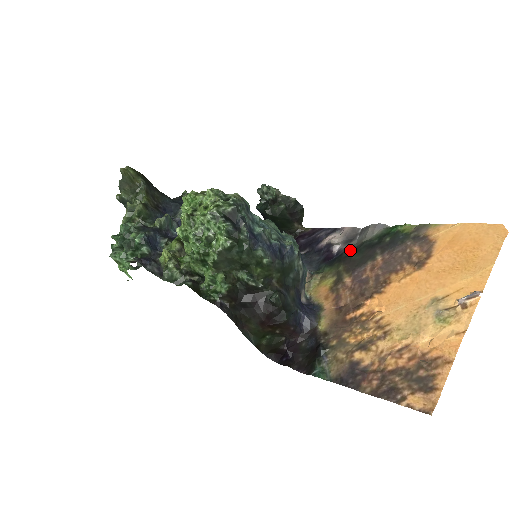
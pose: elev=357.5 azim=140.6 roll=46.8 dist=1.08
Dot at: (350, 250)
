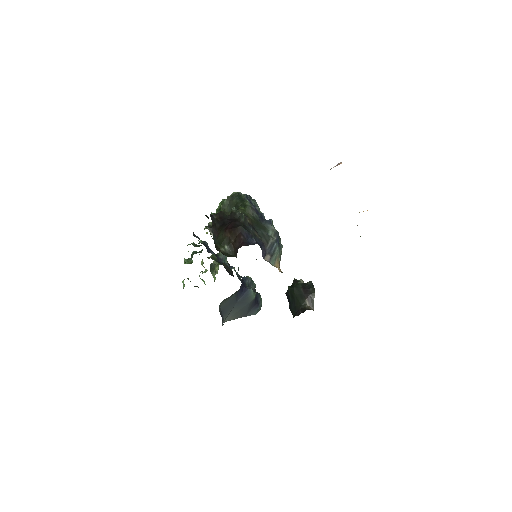
Dot at: occluded
